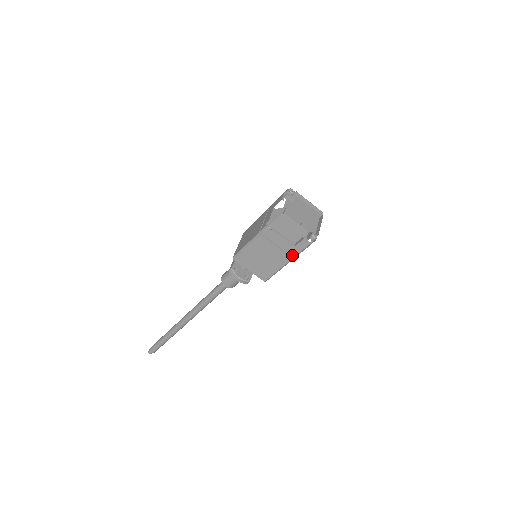
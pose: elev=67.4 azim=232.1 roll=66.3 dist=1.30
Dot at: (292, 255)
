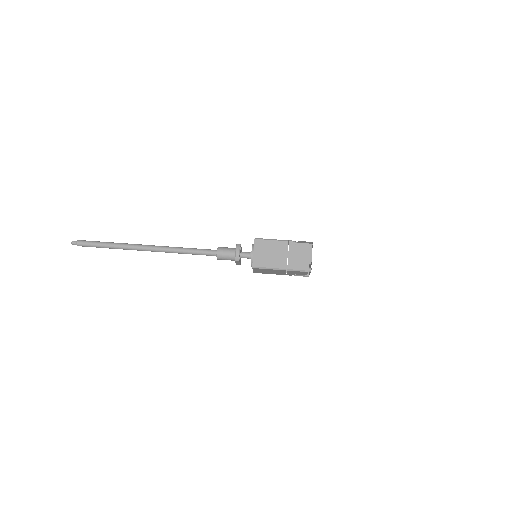
Dot at: (288, 267)
